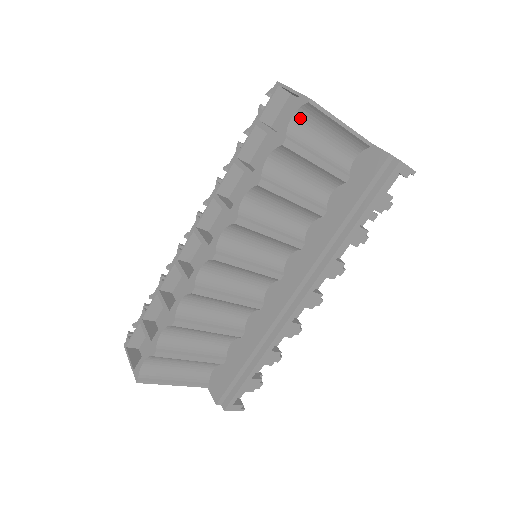
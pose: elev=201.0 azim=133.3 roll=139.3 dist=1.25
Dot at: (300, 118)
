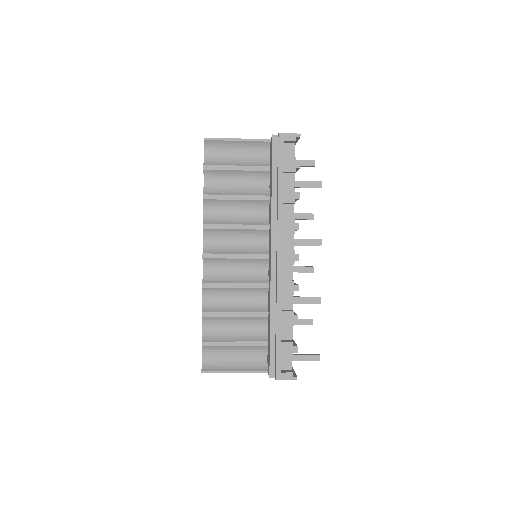
Dot at: (210, 152)
